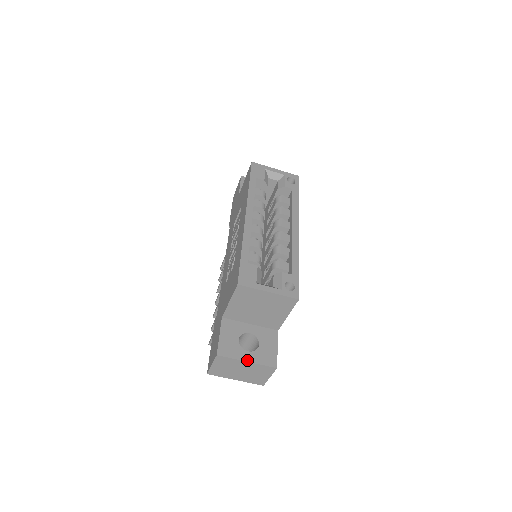
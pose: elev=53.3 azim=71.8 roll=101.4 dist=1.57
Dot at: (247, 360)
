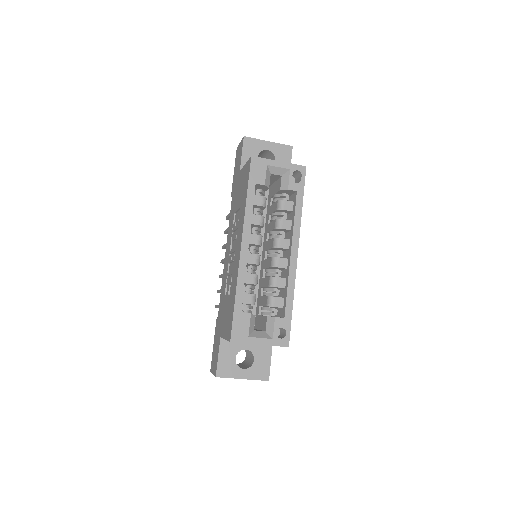
Dot at: (242, 378)
